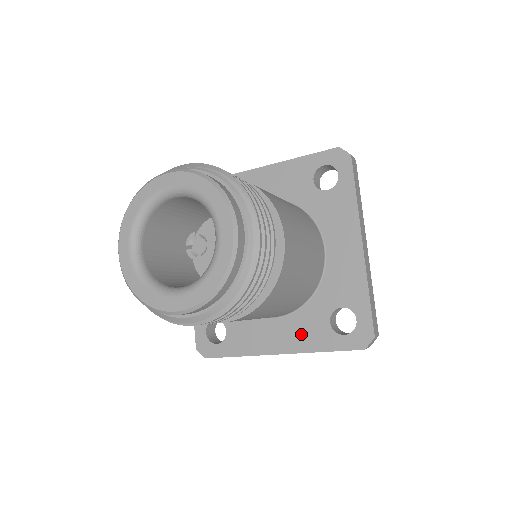
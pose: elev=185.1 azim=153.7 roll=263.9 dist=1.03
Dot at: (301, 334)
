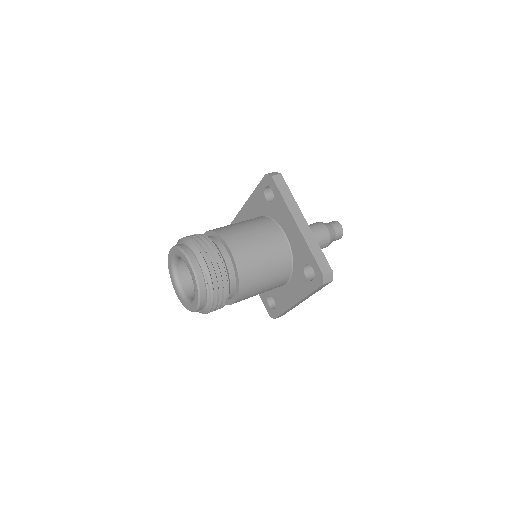
Dot at: occluded
